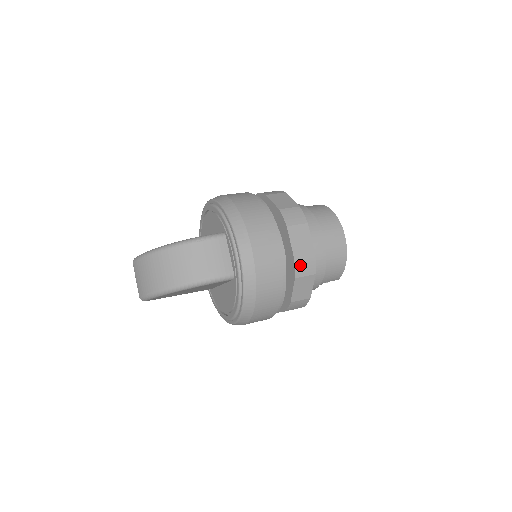
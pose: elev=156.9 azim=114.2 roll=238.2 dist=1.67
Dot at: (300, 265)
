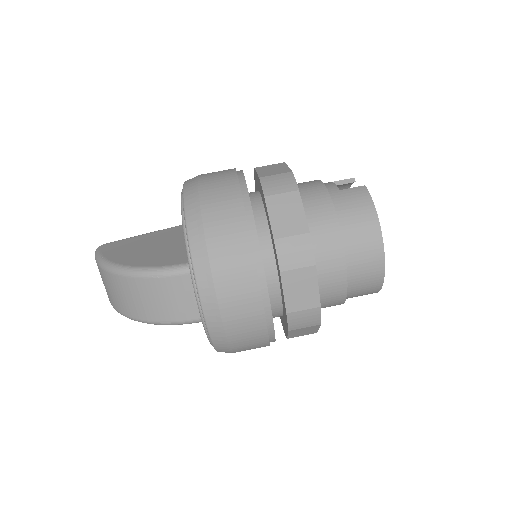
Dot at: (296, 320)
